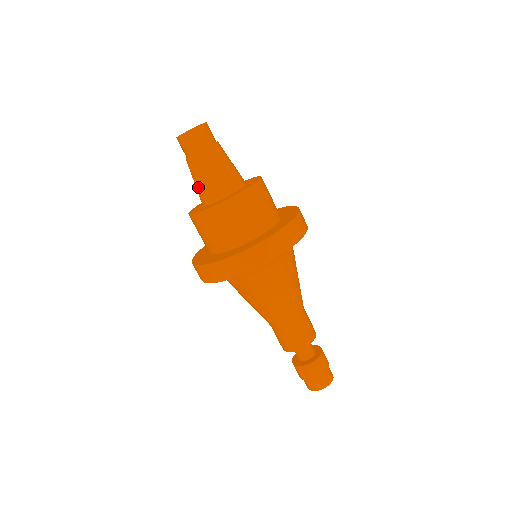
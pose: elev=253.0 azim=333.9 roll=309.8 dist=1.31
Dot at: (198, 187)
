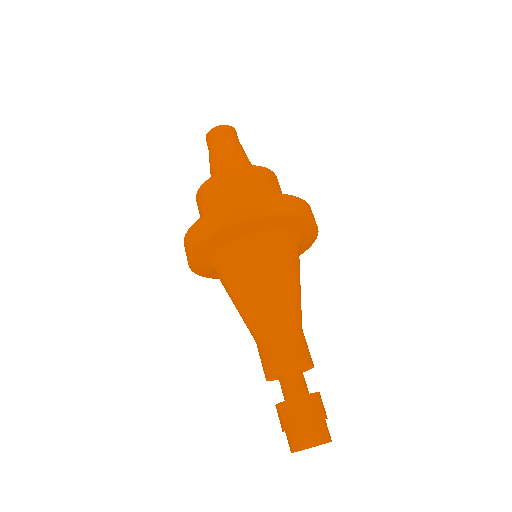
Dot at: occluded
